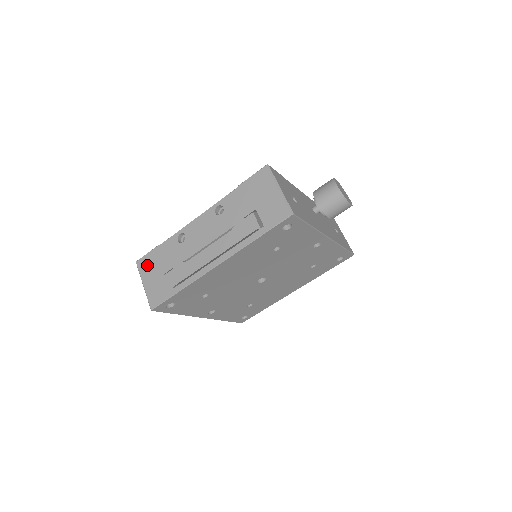
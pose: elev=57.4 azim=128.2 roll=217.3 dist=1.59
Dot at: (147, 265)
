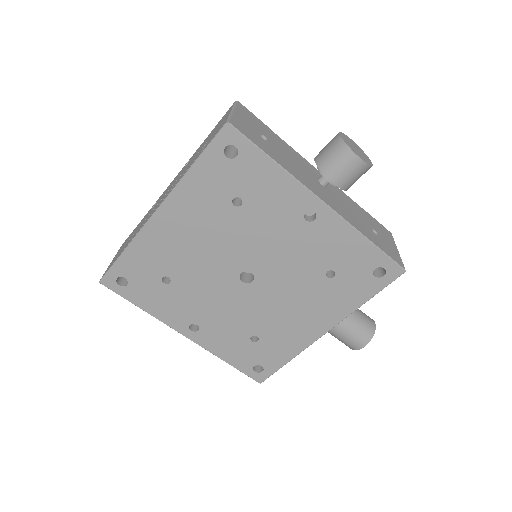
Dot at: (124, 243)
